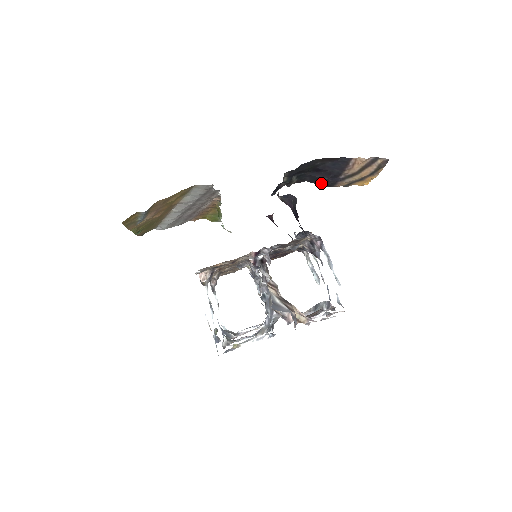
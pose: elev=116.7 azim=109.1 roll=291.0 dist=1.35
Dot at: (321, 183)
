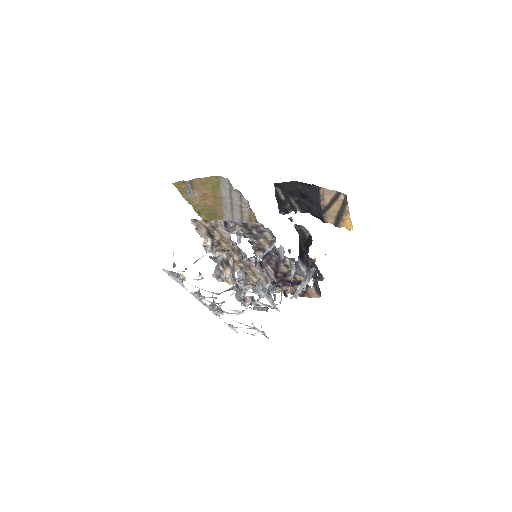
Dot at: (316, 216)
